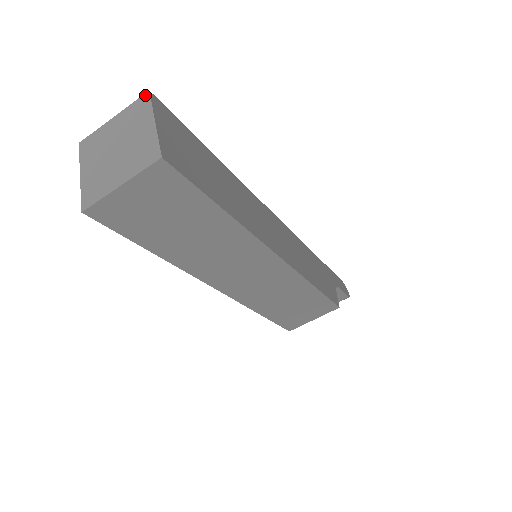
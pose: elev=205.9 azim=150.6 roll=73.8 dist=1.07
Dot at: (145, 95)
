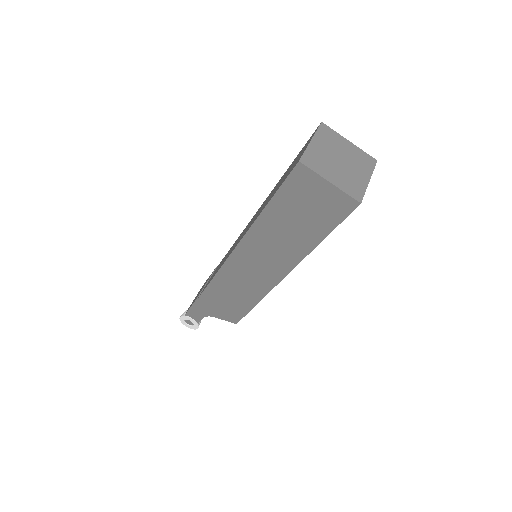
Dot at: (322, 125)
